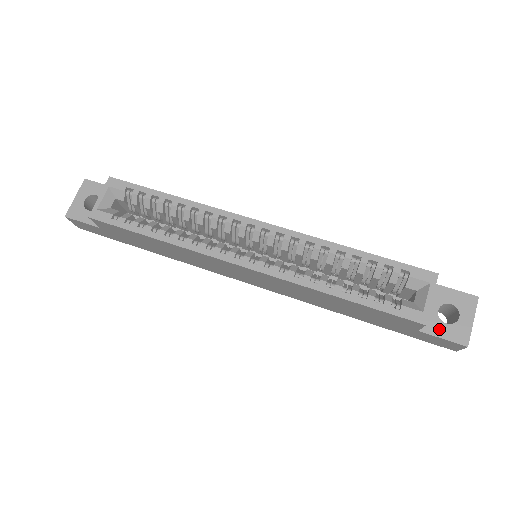
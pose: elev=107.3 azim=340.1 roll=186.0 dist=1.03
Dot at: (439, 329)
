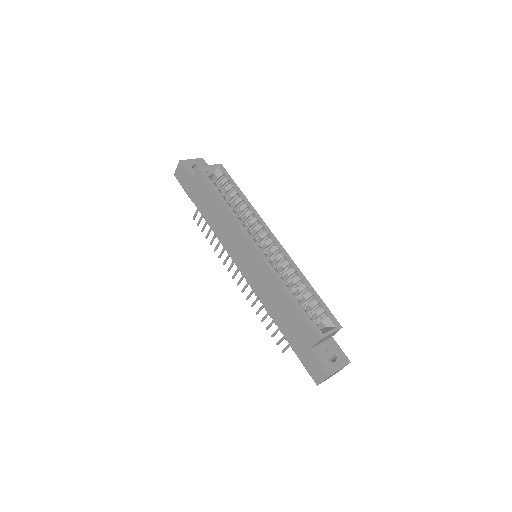
Dot at: (321, 357)
